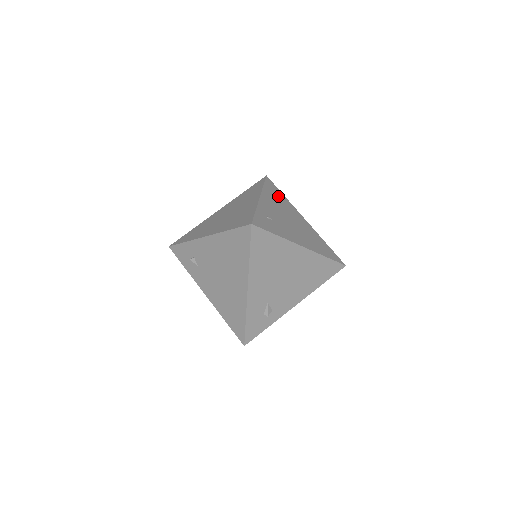
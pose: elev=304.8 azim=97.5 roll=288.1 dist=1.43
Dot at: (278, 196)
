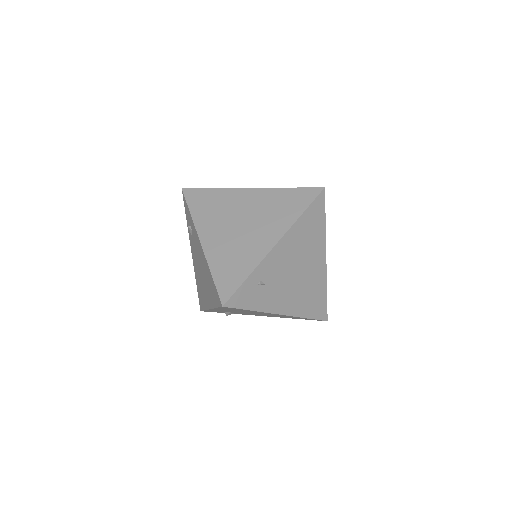
Dot at: (312, 228)
